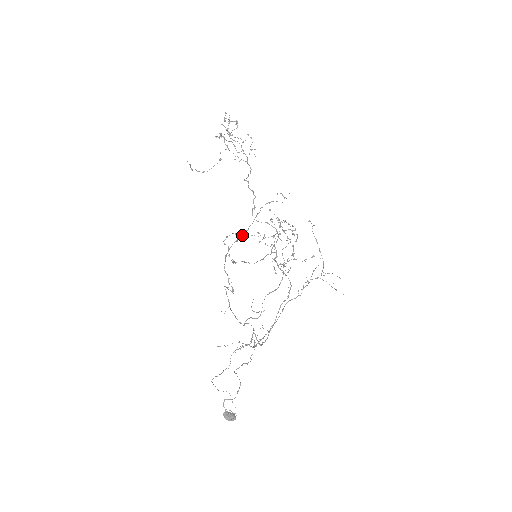
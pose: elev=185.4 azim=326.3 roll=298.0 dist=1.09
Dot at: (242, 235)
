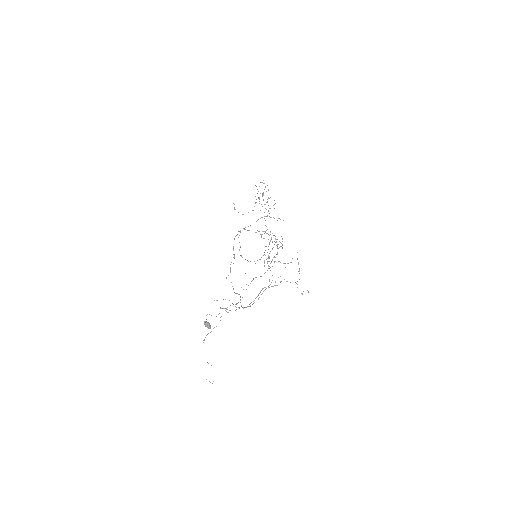
Dot at: (248, 226)
